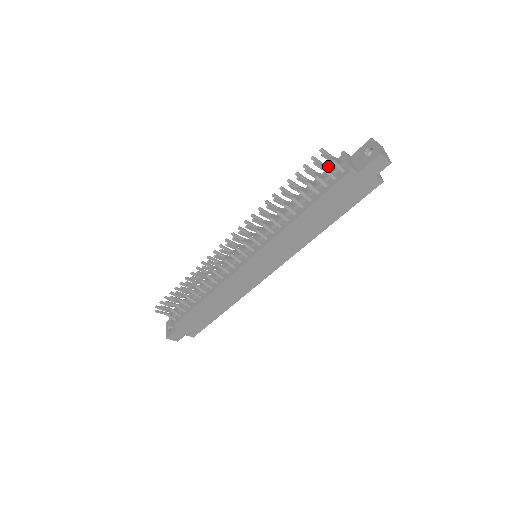
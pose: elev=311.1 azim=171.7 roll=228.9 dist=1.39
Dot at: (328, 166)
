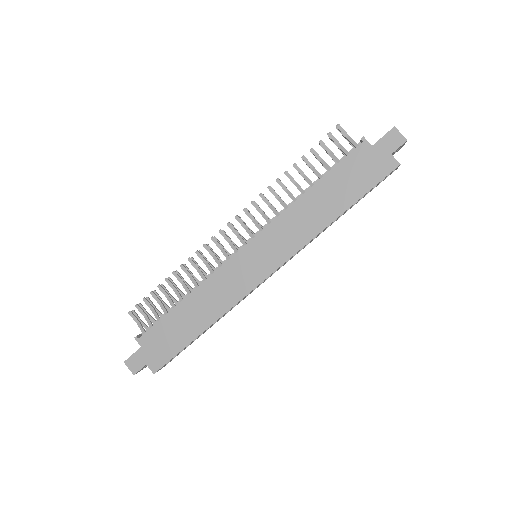
Dot at: occluded
